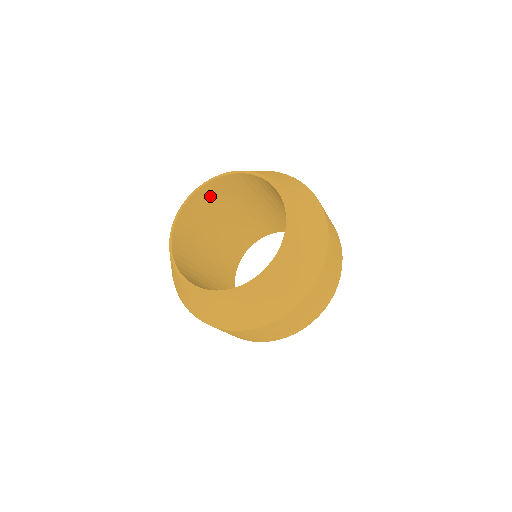
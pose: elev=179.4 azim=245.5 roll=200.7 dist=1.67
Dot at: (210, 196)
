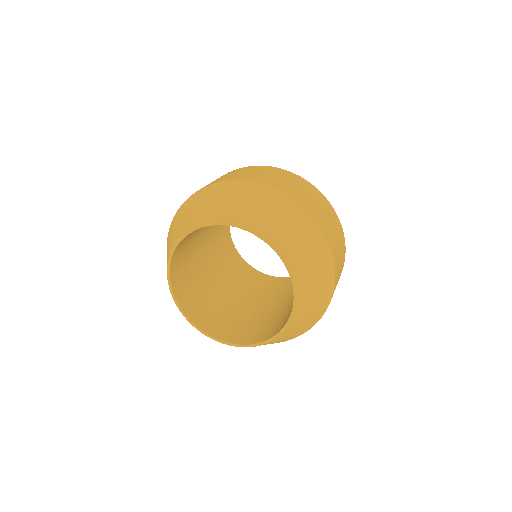
Dot at: occluded
